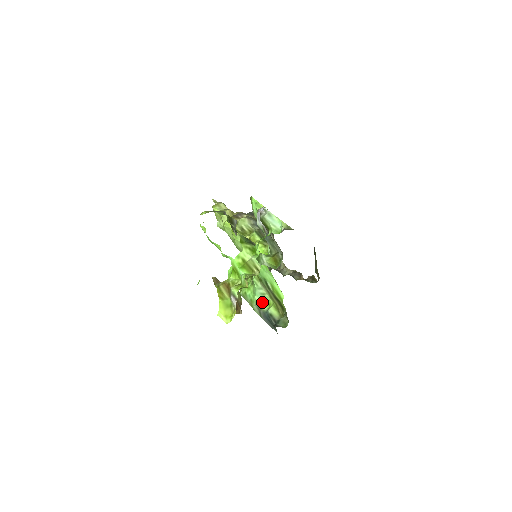
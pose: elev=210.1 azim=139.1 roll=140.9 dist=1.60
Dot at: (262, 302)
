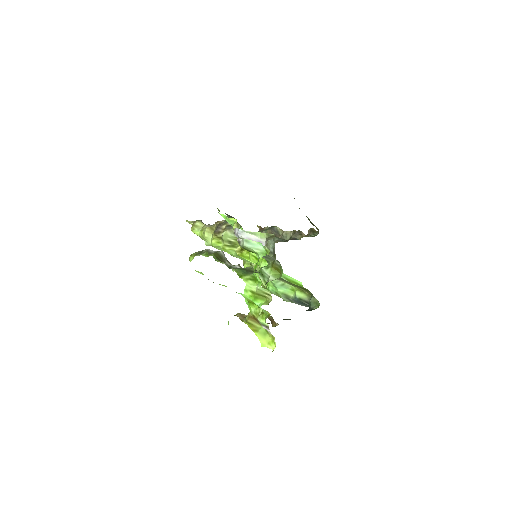
Dot at: (286, 291)
